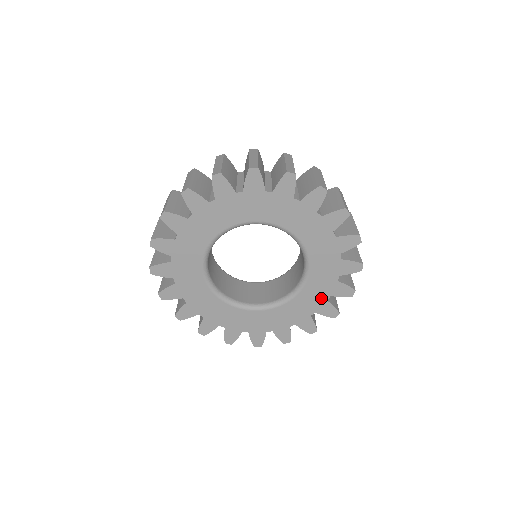
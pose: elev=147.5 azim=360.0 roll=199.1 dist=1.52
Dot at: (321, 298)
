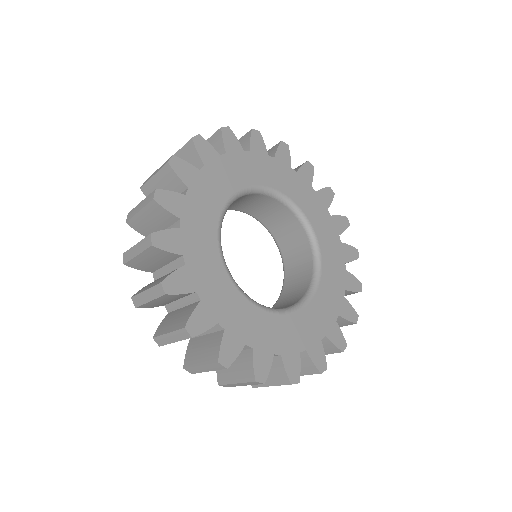
Dot at: (331, 315)
